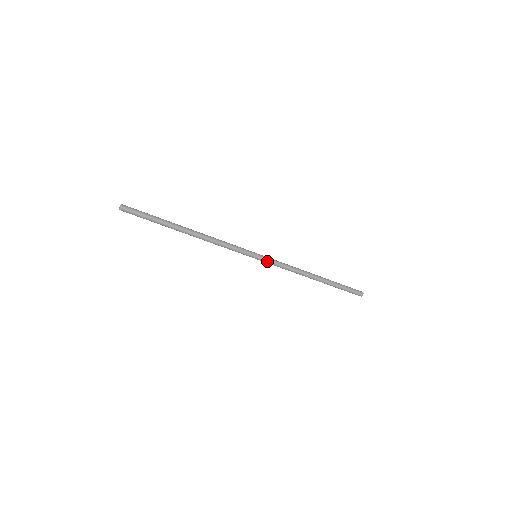
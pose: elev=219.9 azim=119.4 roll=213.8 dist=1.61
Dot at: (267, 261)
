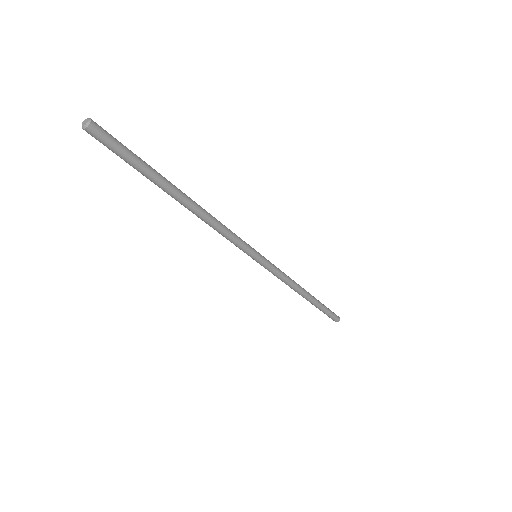
Dot at: (268, 265)
